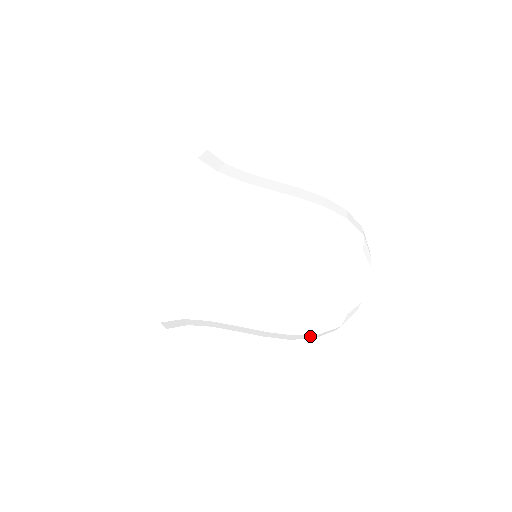
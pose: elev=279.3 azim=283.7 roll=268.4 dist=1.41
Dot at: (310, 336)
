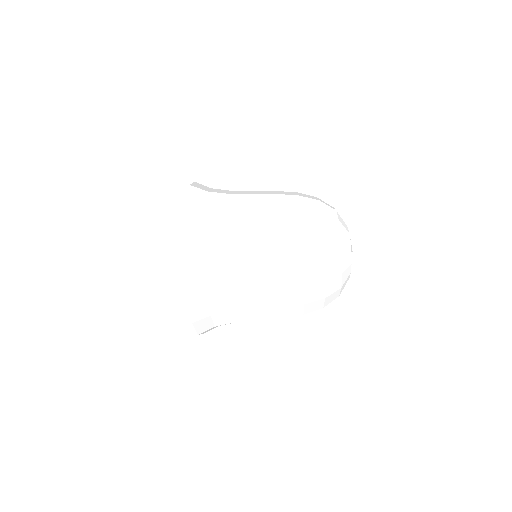
Dot at: occluded
